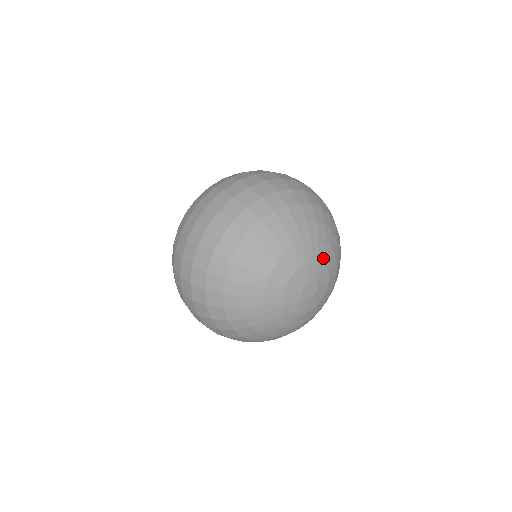
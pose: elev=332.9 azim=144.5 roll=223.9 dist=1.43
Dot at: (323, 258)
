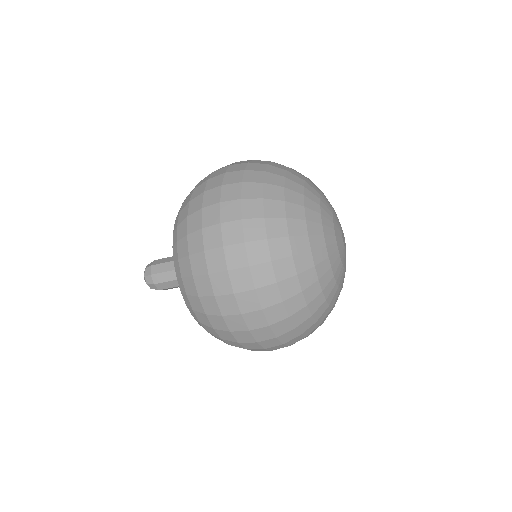
Dot at: occluded
